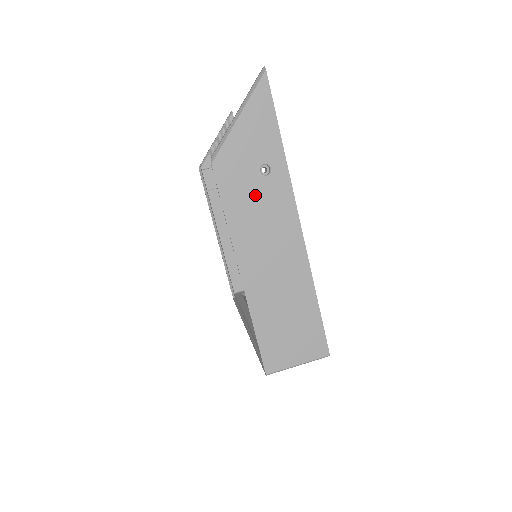
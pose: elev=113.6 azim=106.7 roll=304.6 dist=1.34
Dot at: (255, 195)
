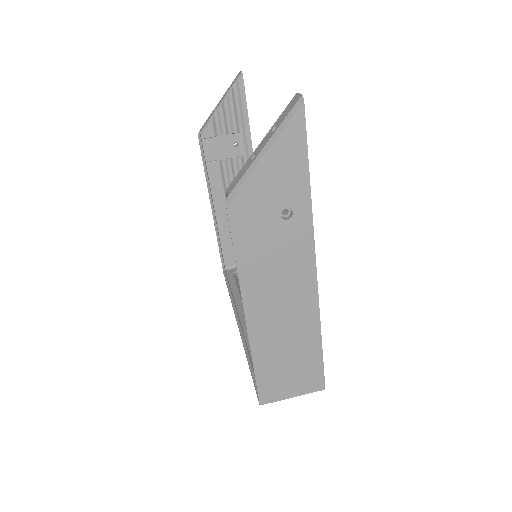
Dot at: (272, 241)
